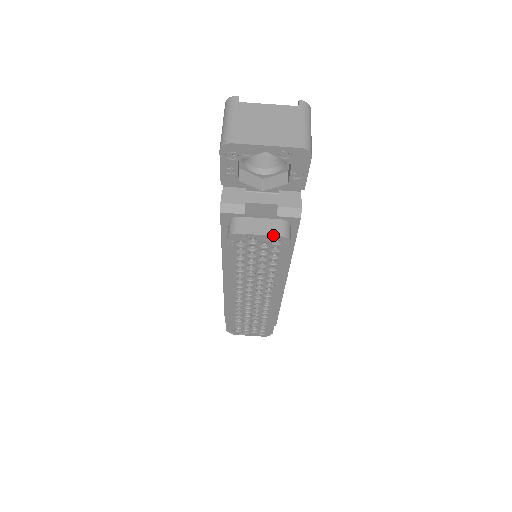
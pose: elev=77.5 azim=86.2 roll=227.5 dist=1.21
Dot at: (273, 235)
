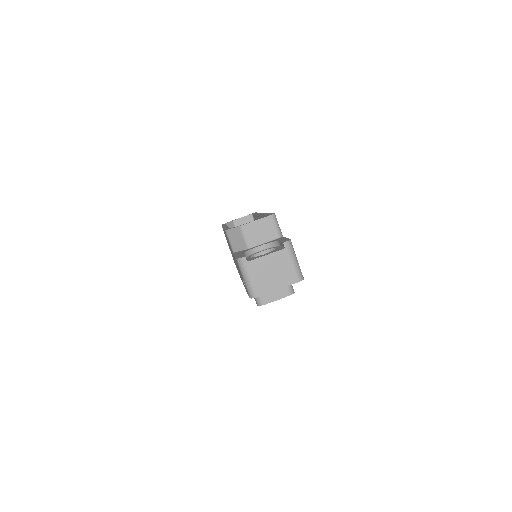
Dot at: occluded
